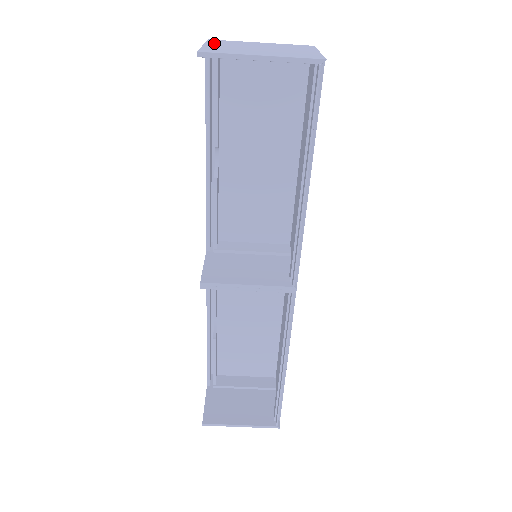
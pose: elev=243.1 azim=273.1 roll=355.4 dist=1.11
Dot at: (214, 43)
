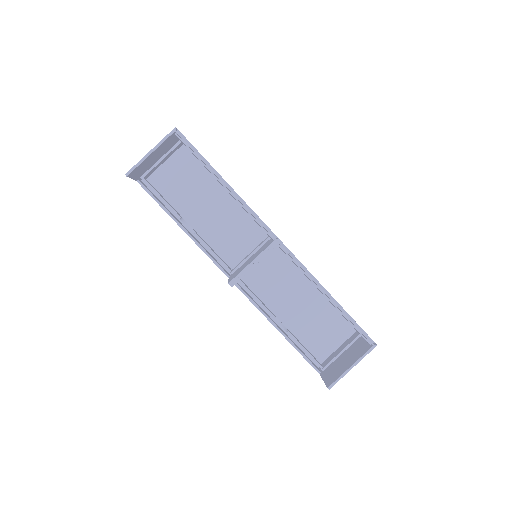
Dot at: occluded
